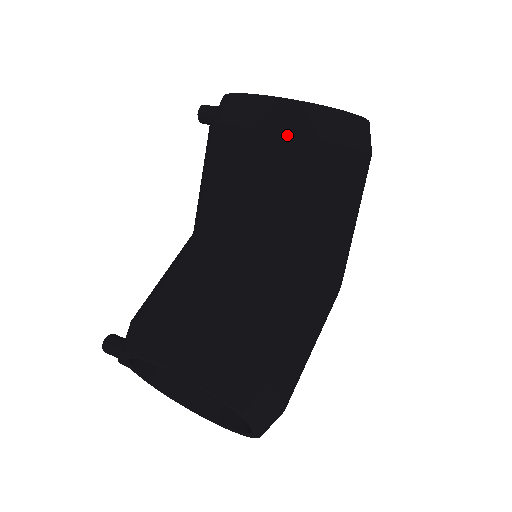
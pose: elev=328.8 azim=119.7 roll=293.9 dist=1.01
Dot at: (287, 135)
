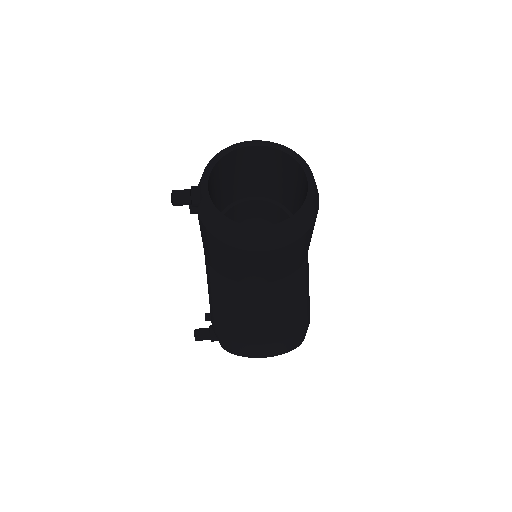
Dot at: (288, 245)
